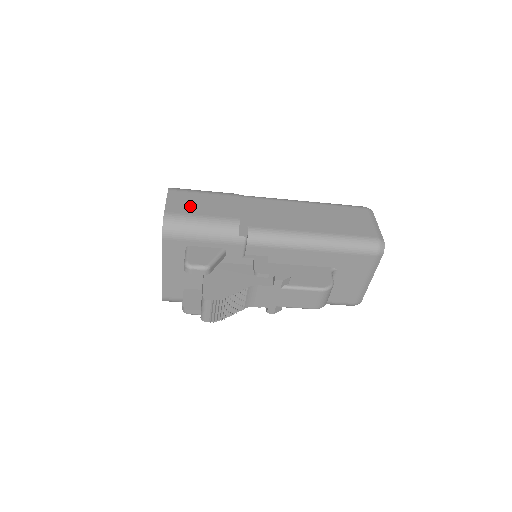
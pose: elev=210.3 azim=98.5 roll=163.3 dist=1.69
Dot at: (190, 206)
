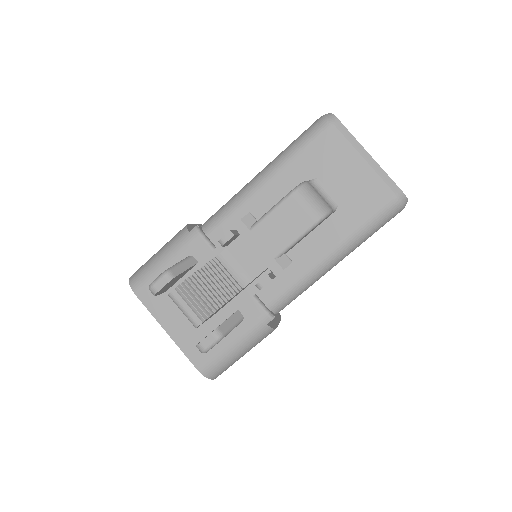
Dot at: occluded
